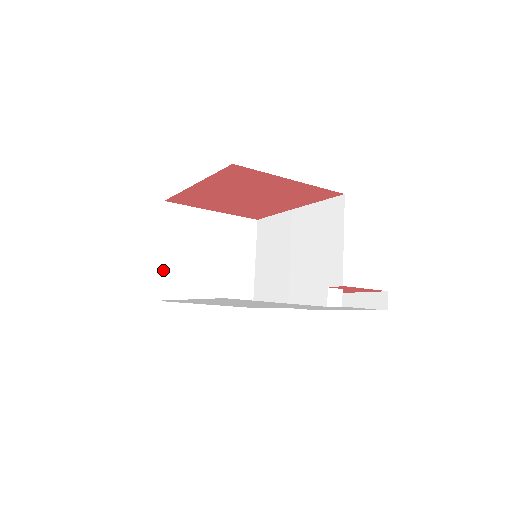
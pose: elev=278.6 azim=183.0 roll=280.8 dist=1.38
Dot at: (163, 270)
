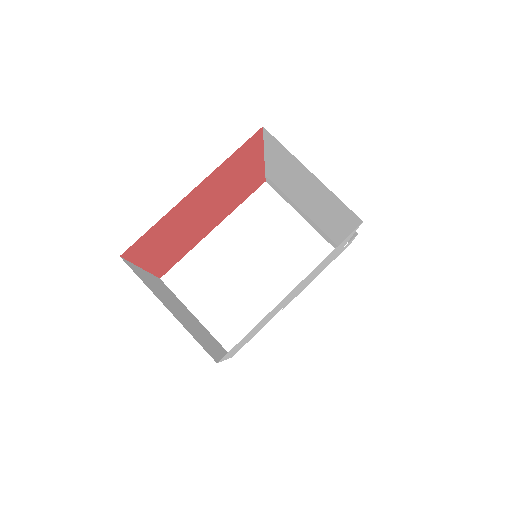
Dot at: (187, 330)
